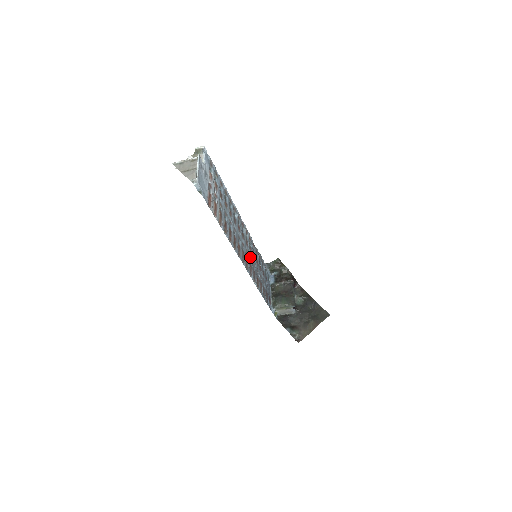
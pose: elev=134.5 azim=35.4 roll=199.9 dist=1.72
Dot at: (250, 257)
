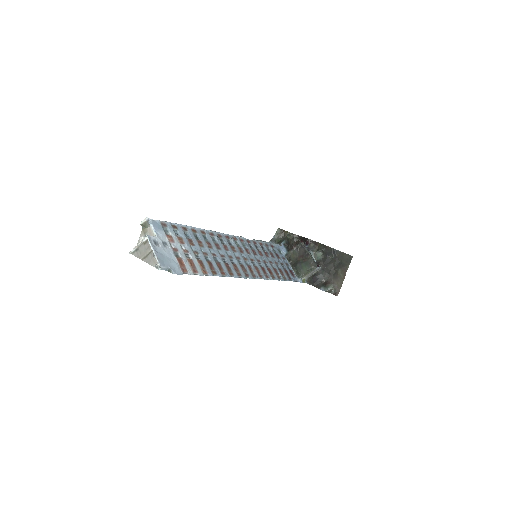
Dot at: (251, 259)
